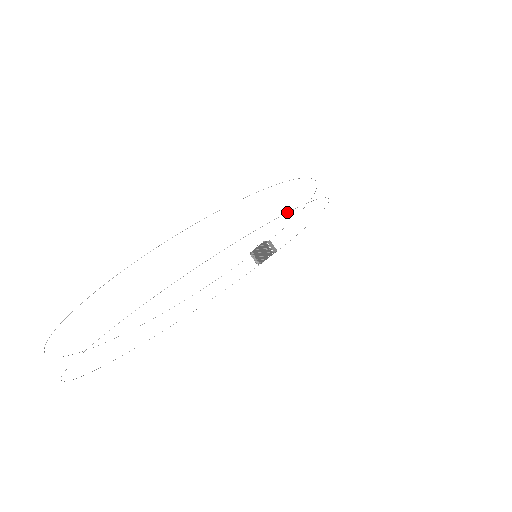
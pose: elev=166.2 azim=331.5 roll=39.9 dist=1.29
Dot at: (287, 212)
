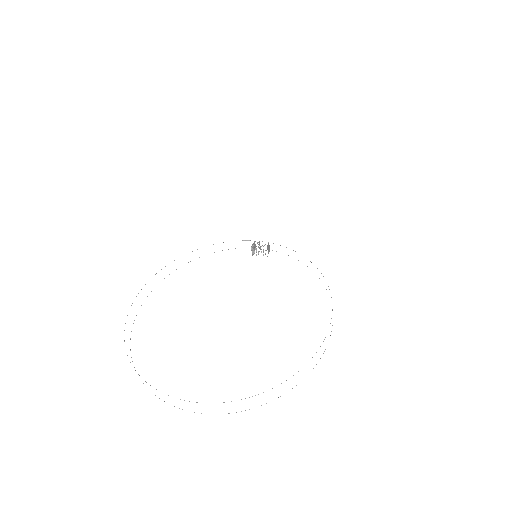
Dot at: occluded
